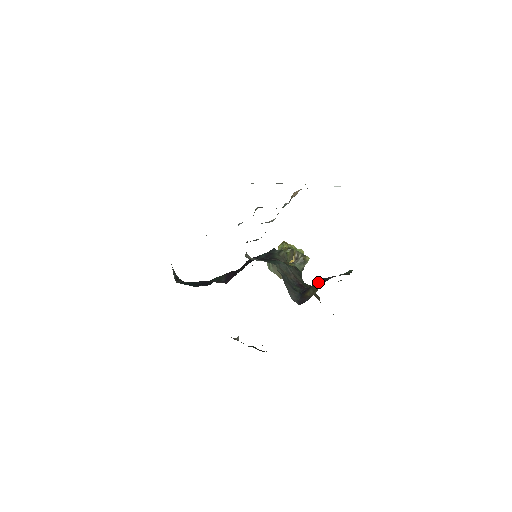
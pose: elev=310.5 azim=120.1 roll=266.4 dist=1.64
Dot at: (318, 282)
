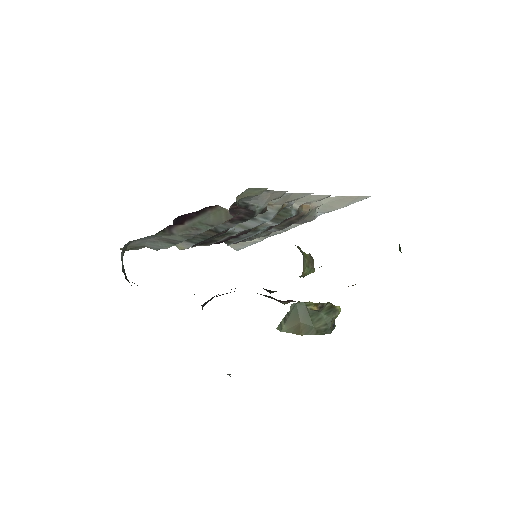
Dot at: occluded
